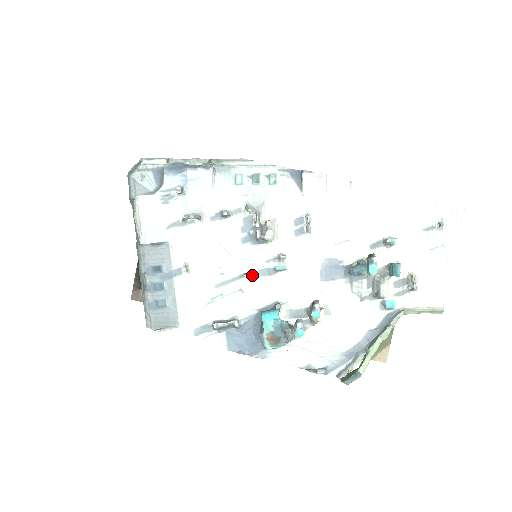
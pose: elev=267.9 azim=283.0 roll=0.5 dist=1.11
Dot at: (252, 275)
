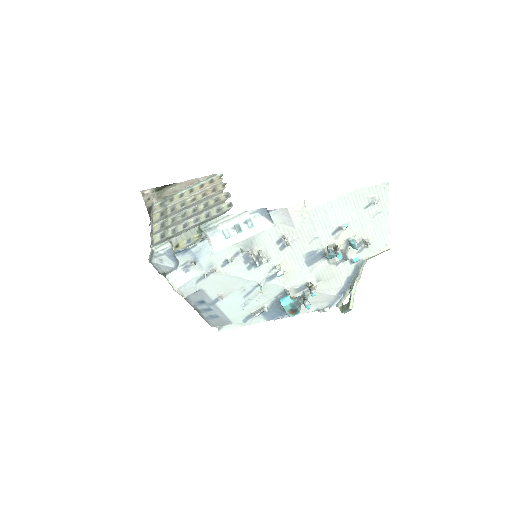
Dot at: (264, 283)
